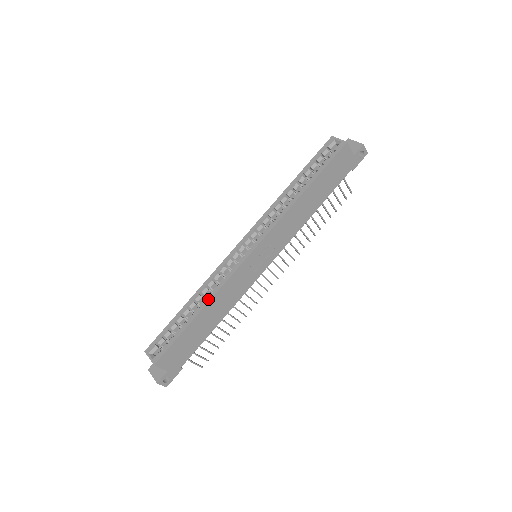
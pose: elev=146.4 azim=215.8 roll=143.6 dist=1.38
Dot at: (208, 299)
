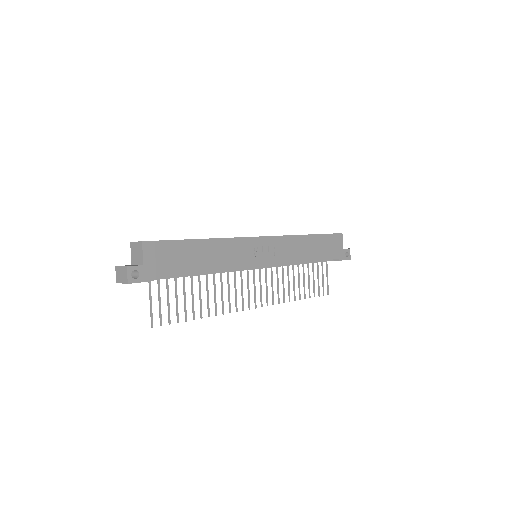
Dot at: (214, 238)
